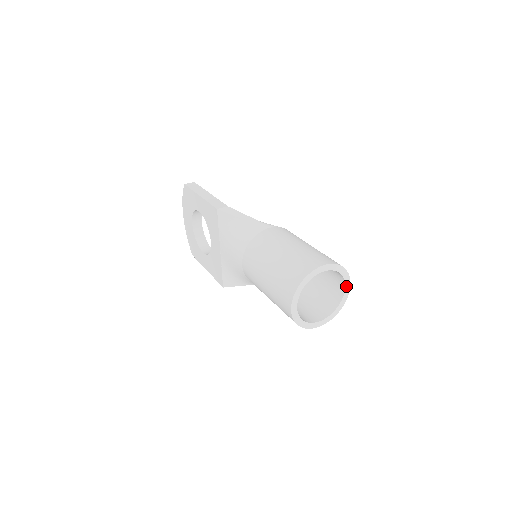
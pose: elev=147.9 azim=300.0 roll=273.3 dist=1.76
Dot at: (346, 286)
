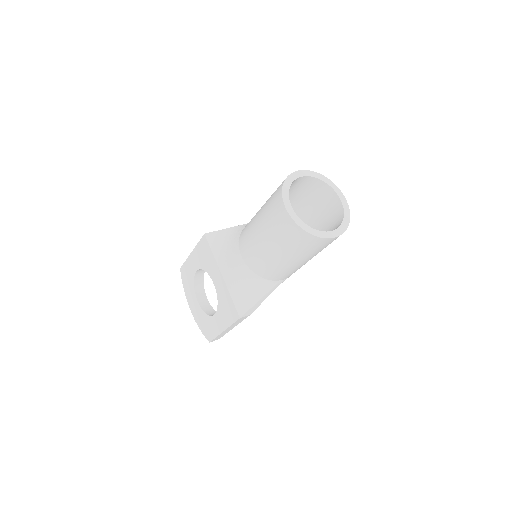
Dot at: (340, 197)
